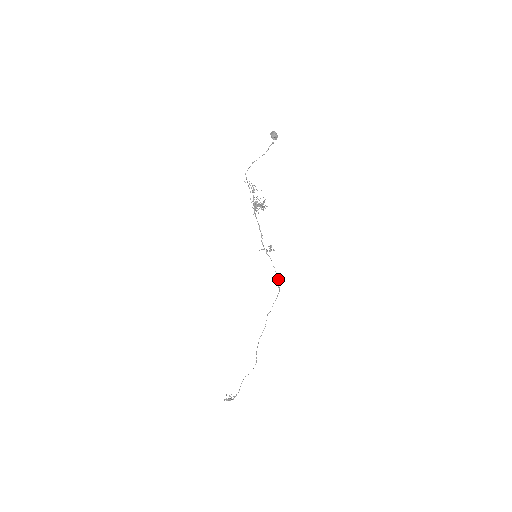
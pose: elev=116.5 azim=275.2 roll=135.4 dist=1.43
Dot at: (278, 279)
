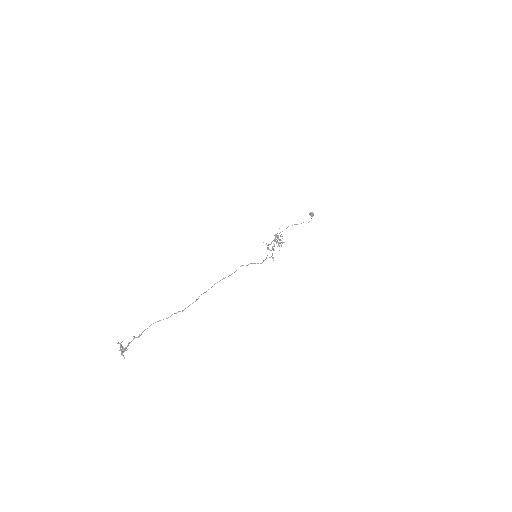
Dot at: occluded
